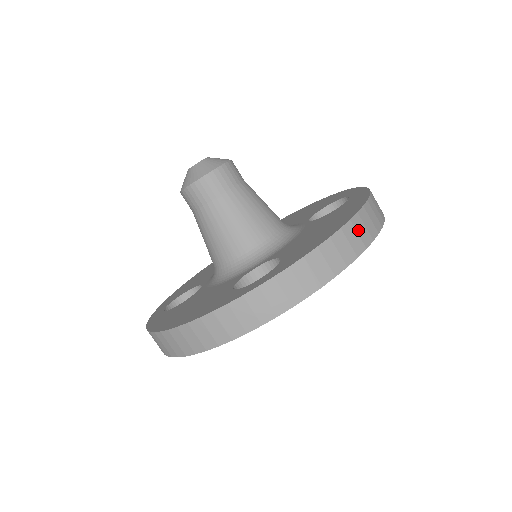
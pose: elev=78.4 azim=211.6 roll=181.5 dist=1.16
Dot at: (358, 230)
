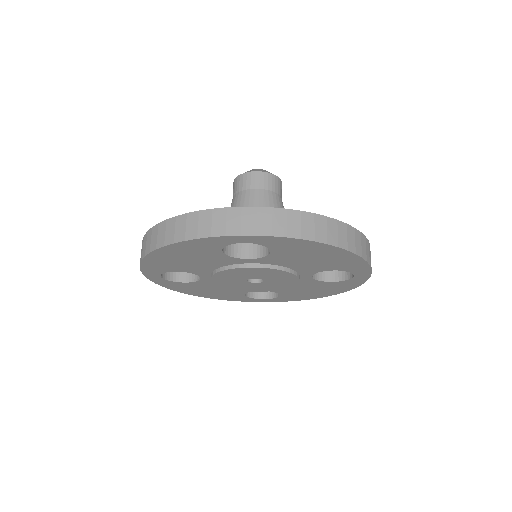
Dot at: (339, 231)
